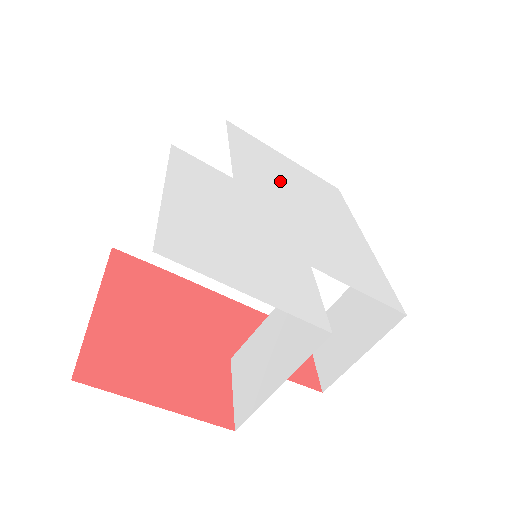
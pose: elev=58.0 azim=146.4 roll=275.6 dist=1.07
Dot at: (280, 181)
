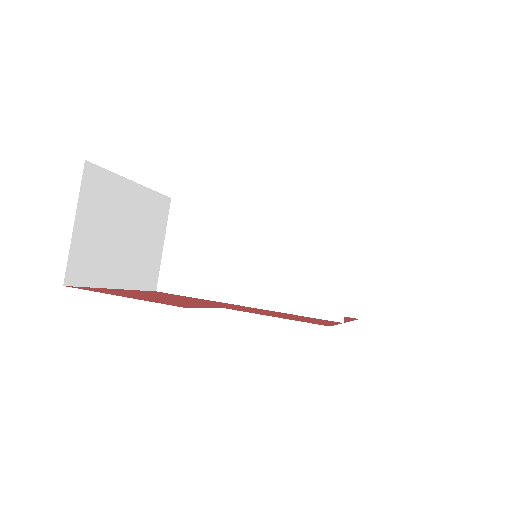
Dot at: occluded
